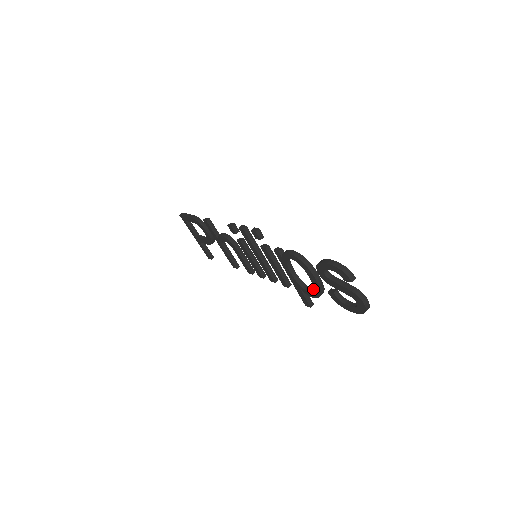
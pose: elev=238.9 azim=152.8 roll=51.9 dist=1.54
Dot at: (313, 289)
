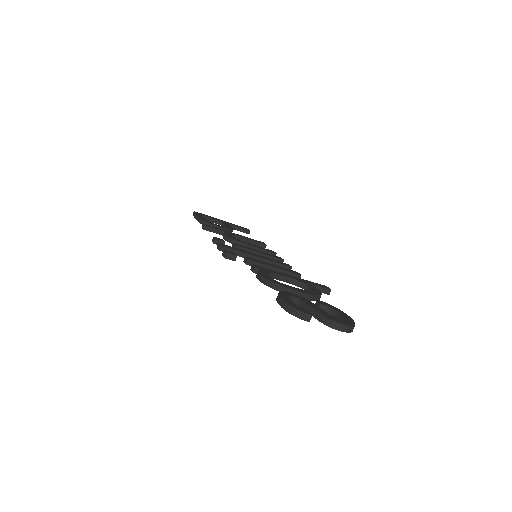
Dot at: (311, 290)
